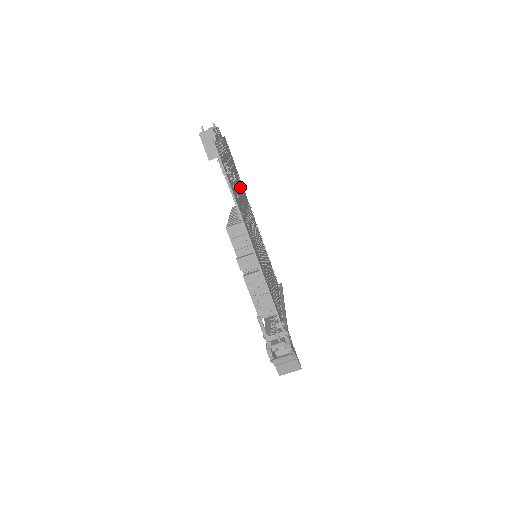
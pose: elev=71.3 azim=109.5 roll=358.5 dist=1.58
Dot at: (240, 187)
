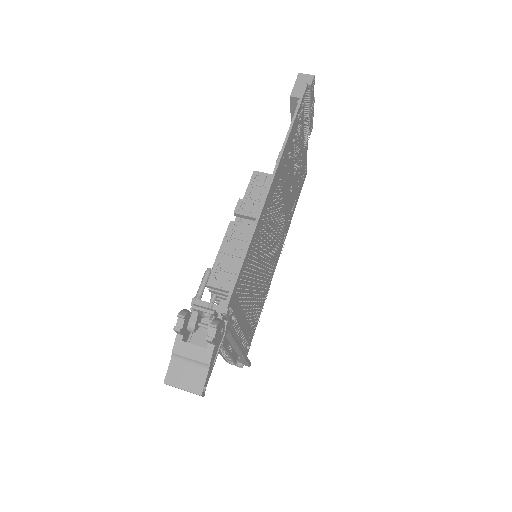
Dot at: (291, 200)
